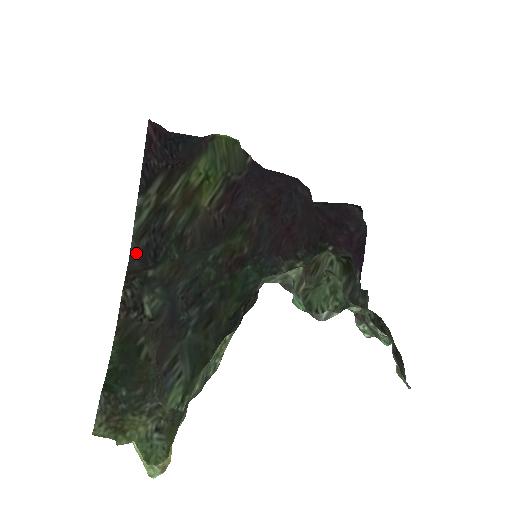
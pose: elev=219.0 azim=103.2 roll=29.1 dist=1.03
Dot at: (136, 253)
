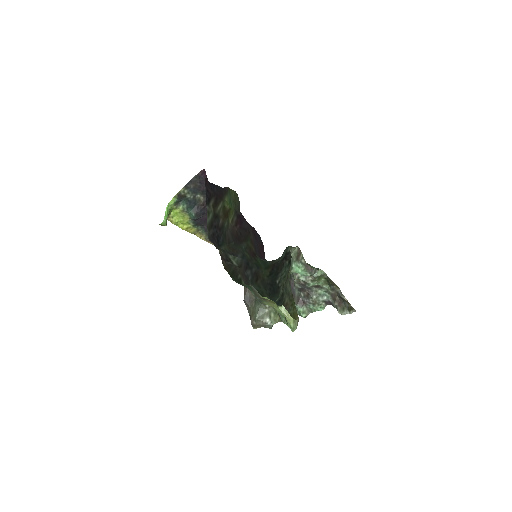
Dot at: (209, 237)
